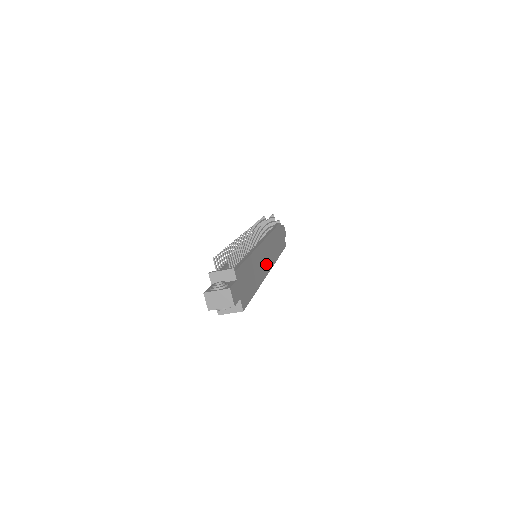
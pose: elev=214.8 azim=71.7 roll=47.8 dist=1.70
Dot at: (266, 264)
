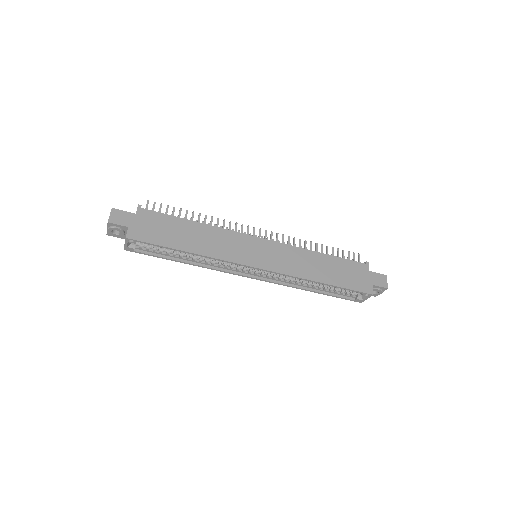
Dot at: (251, 257)
